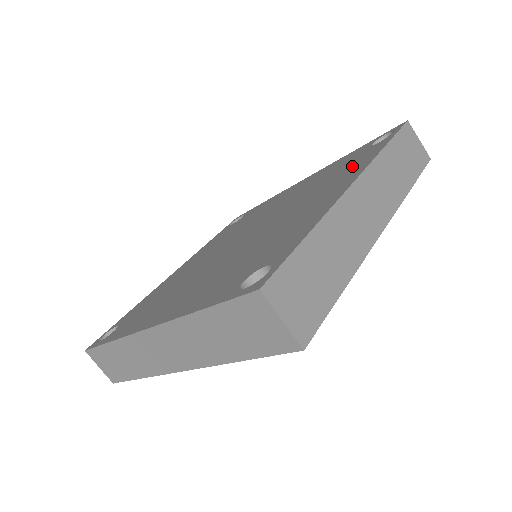
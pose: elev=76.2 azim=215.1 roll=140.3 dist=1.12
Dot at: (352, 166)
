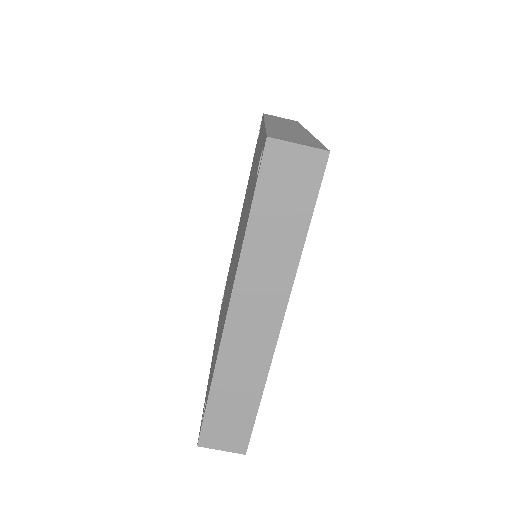
Dot at: (257, 145)
